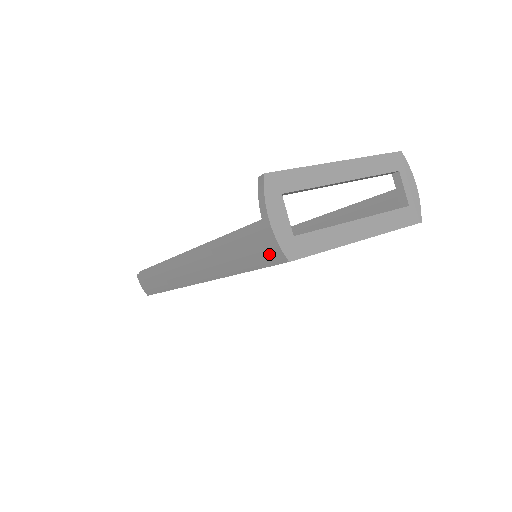
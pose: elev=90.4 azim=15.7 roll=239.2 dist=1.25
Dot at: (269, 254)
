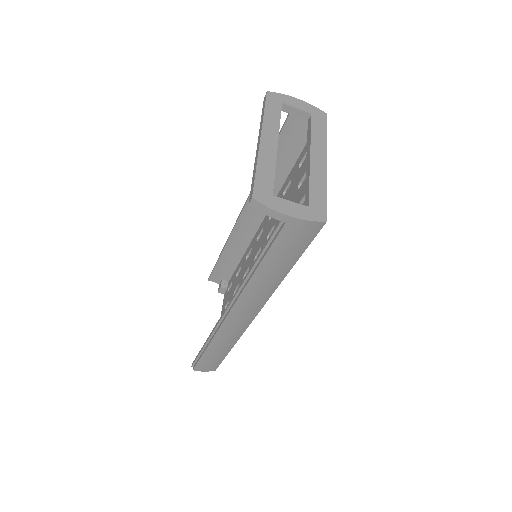
Dot at: (308, 234)
